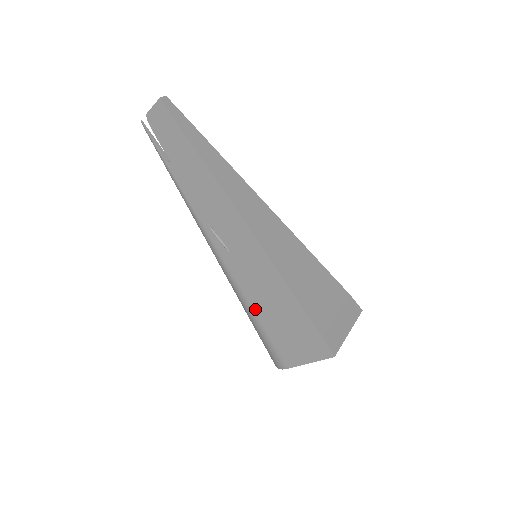
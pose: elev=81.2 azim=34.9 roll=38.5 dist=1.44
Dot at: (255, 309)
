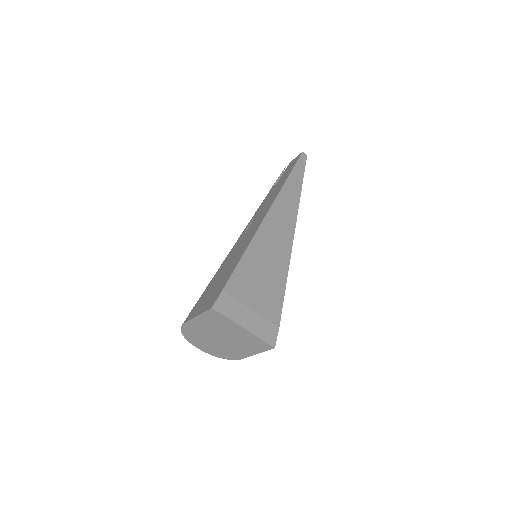
Dot at: (216, 274)
